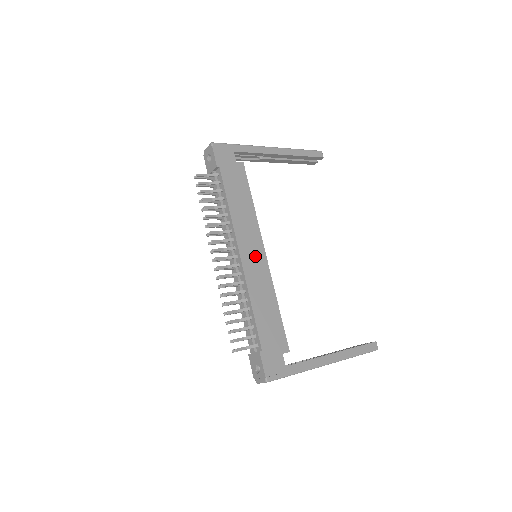
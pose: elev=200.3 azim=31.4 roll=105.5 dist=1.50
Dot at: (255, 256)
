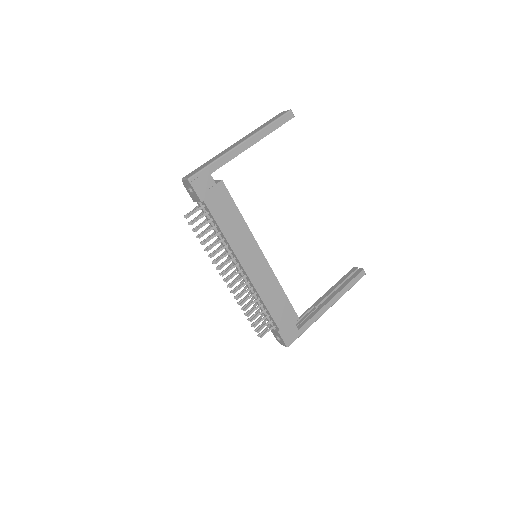
Dot at: (256, 263)
